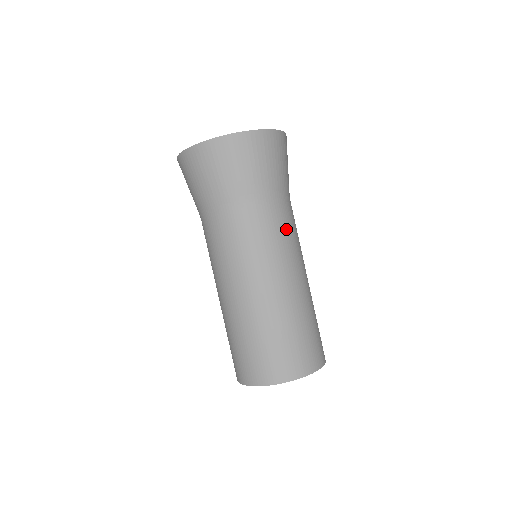
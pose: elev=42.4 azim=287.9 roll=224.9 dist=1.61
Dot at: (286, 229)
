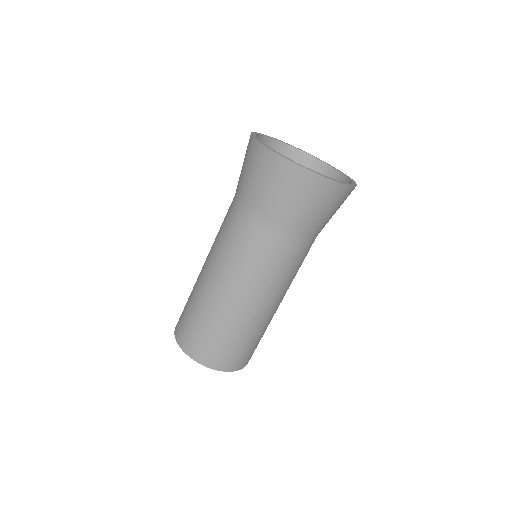
Dot at: occluded
